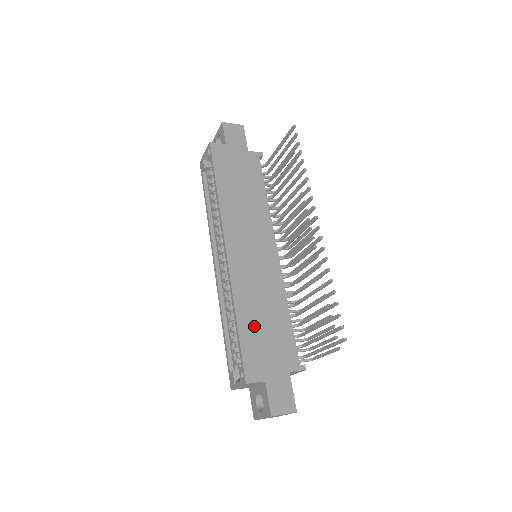
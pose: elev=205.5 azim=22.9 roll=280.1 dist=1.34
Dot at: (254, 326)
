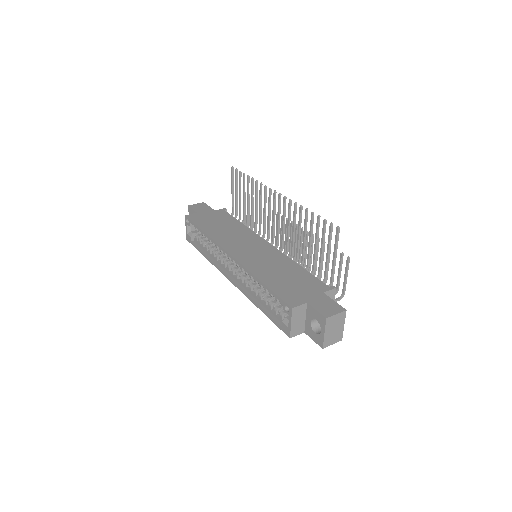
Dot at: (277, 280)
